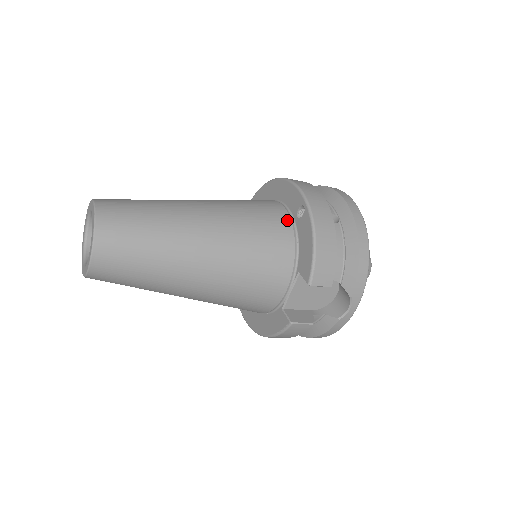
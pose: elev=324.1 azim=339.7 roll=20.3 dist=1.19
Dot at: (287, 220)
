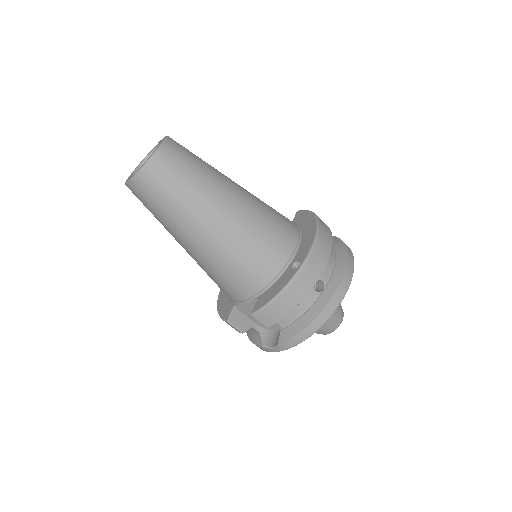
Dot at: (284, 260)
